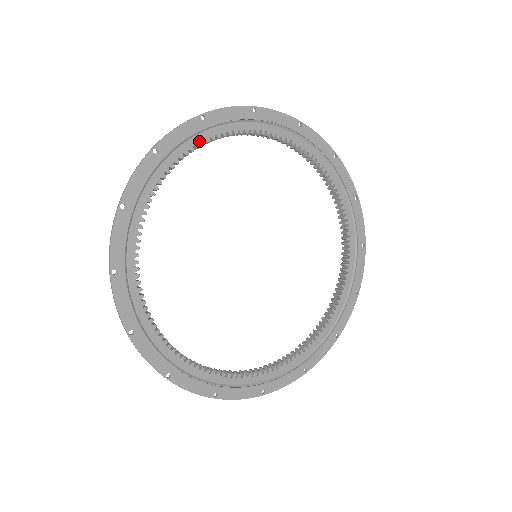
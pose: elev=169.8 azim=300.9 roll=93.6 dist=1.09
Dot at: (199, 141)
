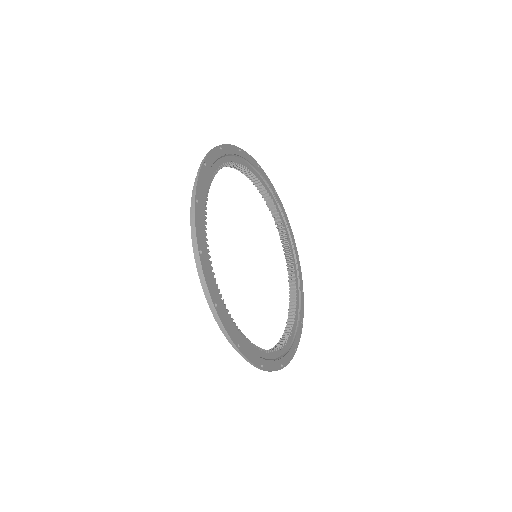
Dot at: (204, 219)
